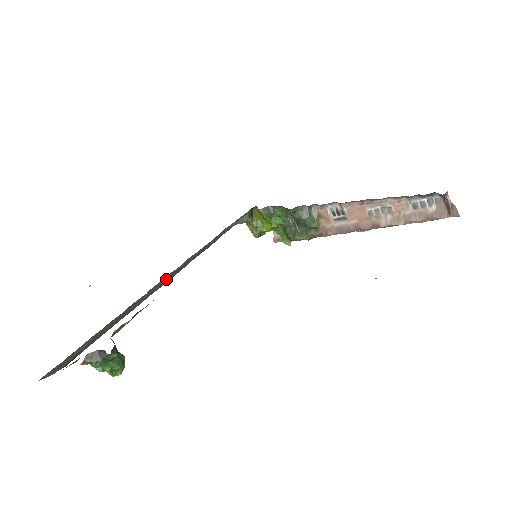
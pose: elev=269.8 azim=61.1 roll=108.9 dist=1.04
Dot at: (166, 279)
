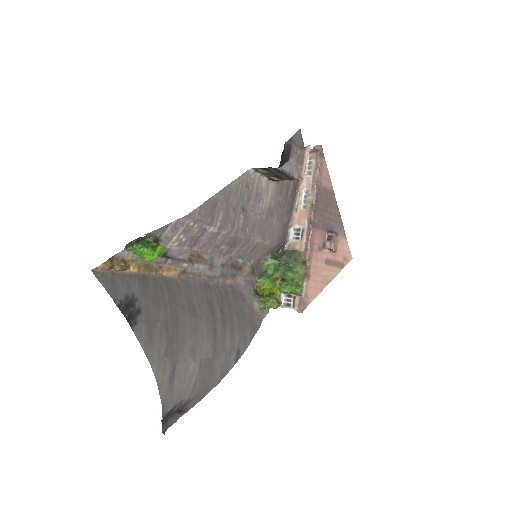
Dot at: (199, 295)
